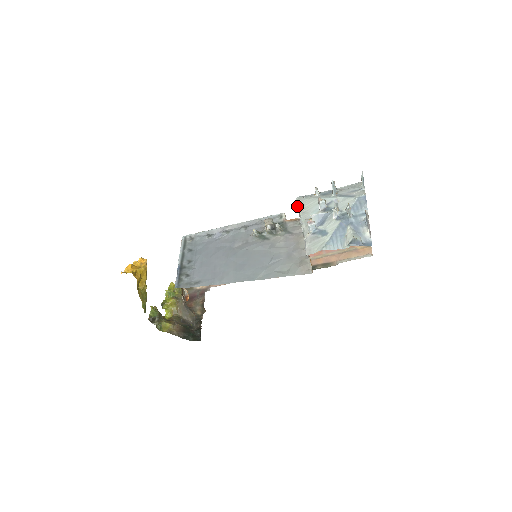
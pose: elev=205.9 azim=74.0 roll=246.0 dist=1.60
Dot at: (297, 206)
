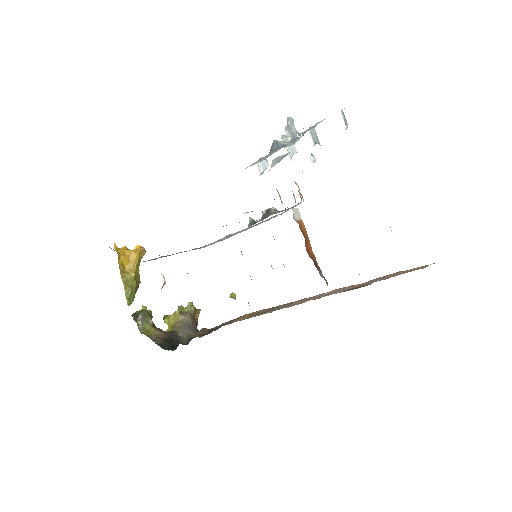
Dot at: occluded
